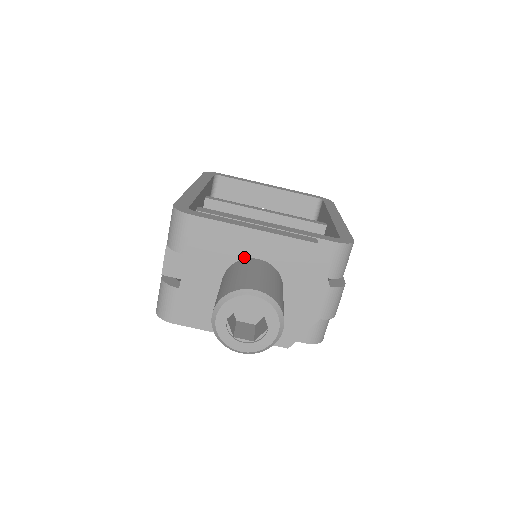
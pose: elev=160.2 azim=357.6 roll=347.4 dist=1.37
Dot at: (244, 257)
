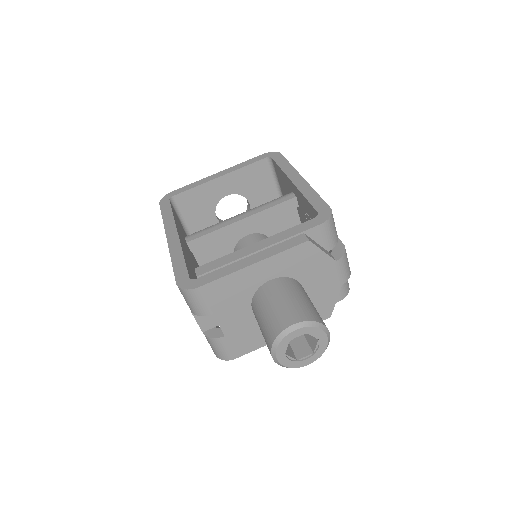
Dot at: (258, 286)
